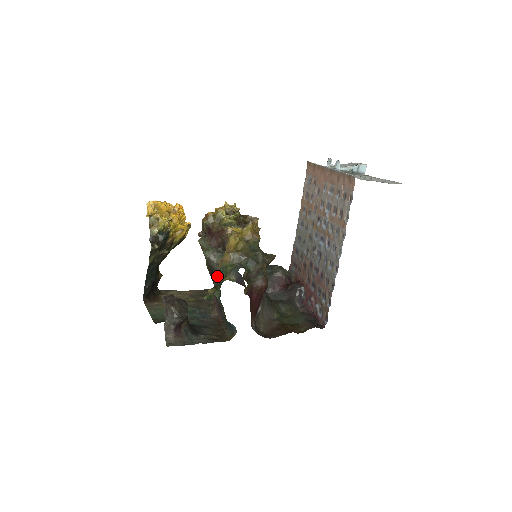
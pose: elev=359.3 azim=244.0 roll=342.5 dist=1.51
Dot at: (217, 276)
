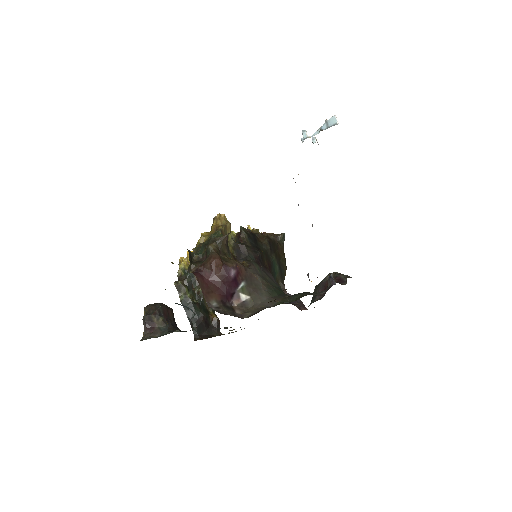
Dot at: occluded
